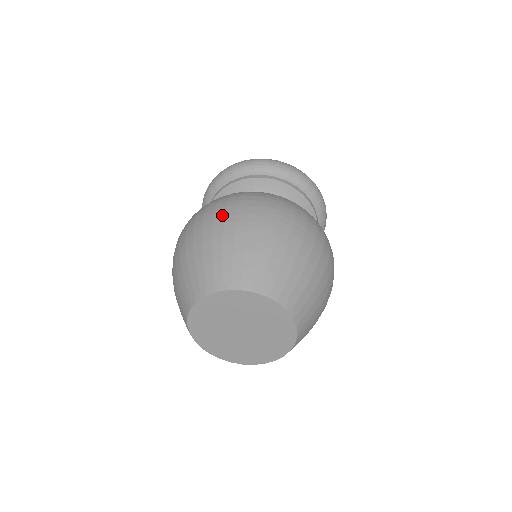
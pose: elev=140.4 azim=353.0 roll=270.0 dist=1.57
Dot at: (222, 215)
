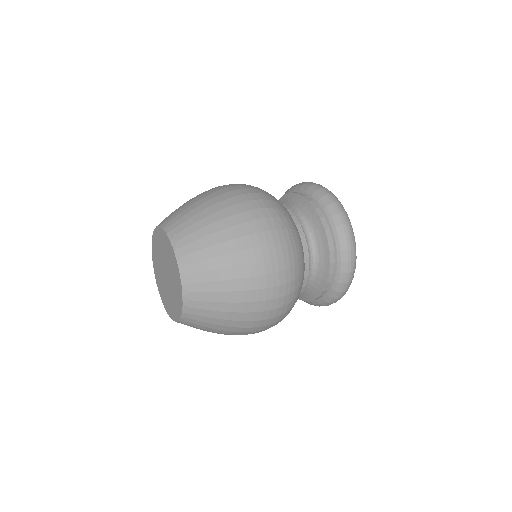
Dot at: (236, 202)
